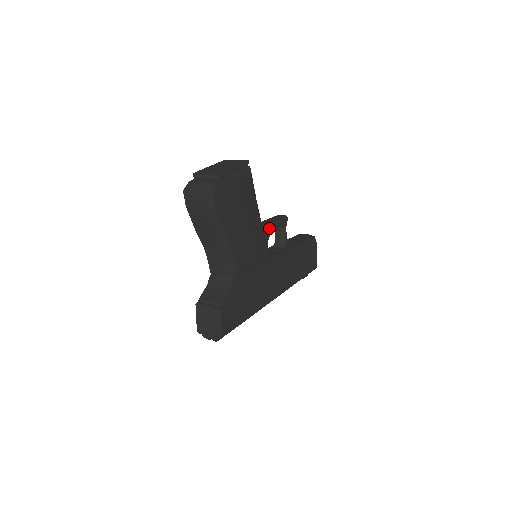
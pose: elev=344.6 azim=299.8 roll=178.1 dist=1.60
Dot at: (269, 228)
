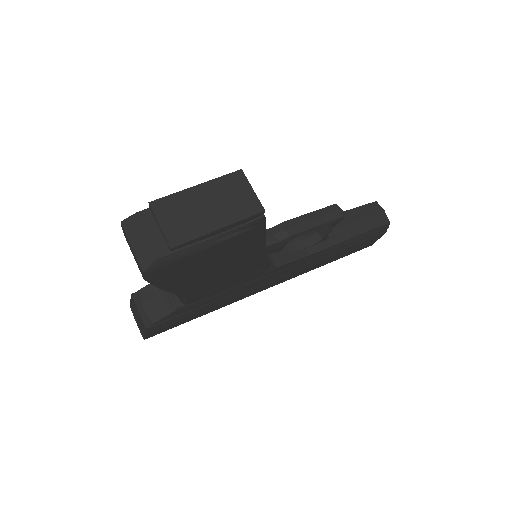
Dot at: (292, 238)
